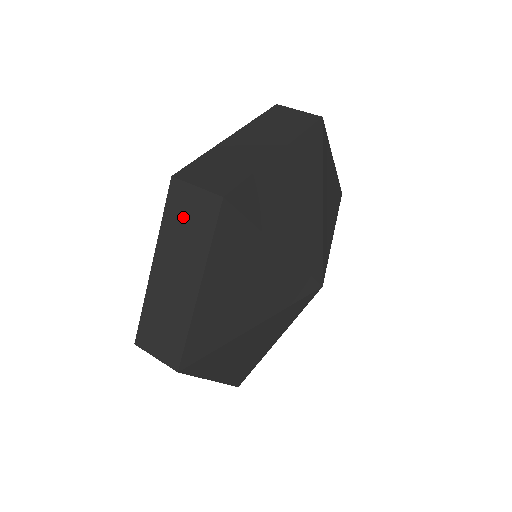
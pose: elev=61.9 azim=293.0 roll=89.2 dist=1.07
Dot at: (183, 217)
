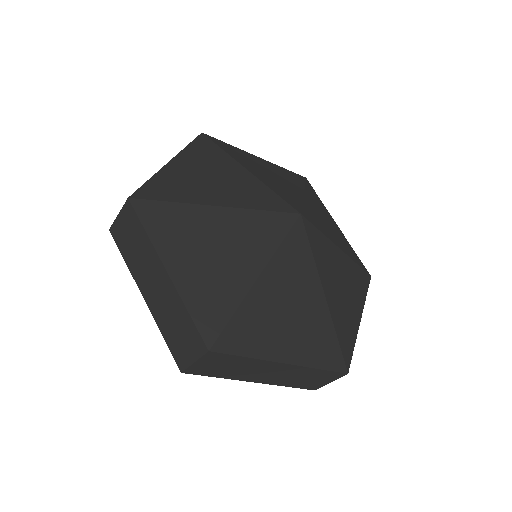
Dot at: (128, 242)
